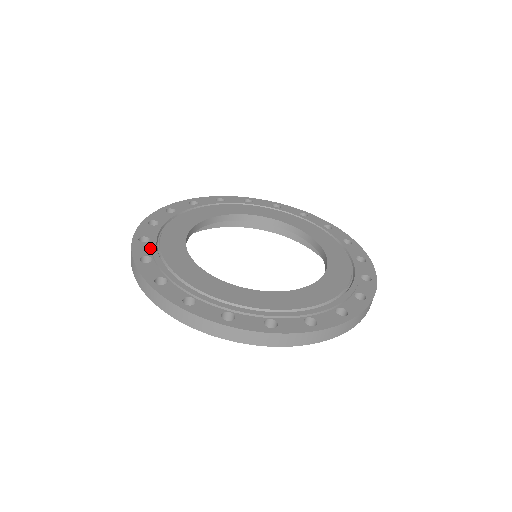
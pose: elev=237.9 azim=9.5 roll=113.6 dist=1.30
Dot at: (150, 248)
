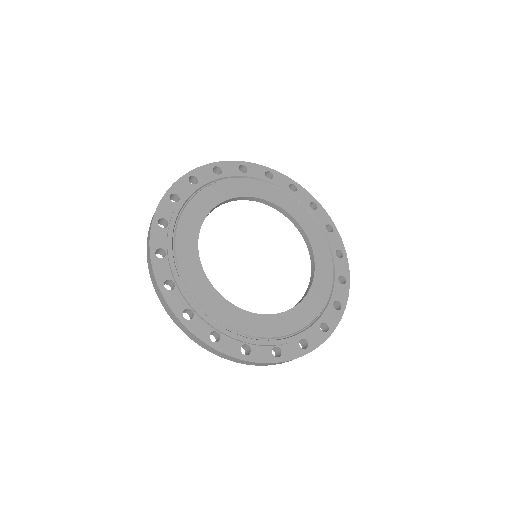
Dot at: (203, 321)
